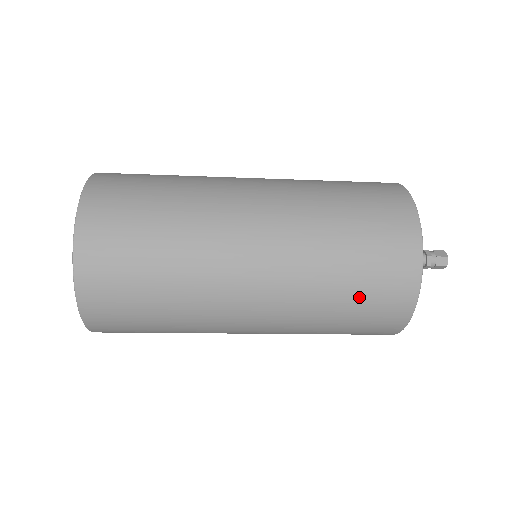
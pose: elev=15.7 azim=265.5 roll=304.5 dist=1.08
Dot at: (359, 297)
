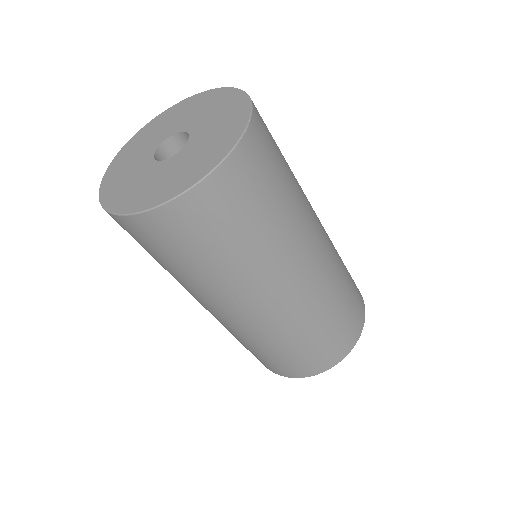
Dot at: (298, 354)
